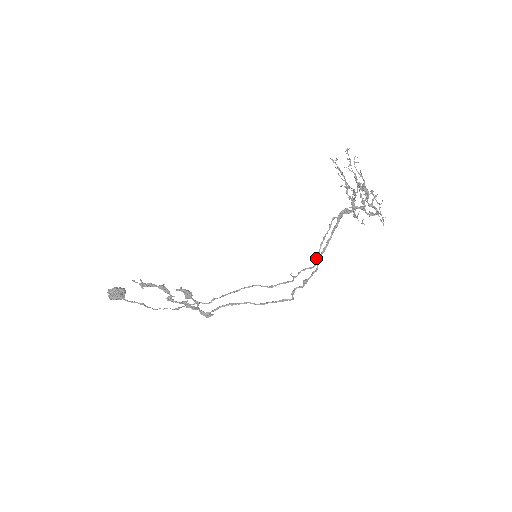
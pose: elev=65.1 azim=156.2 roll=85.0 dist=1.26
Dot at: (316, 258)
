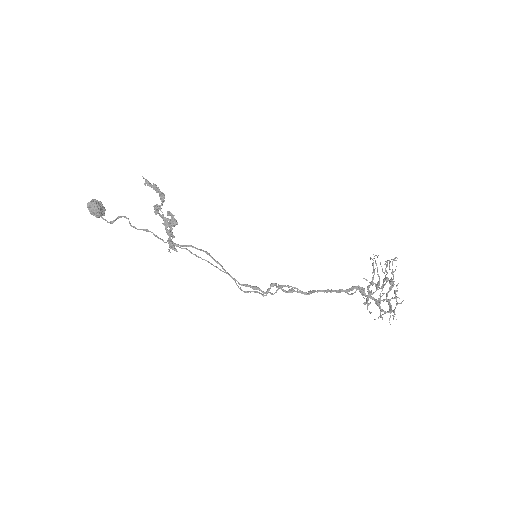
Dot at: occluded
